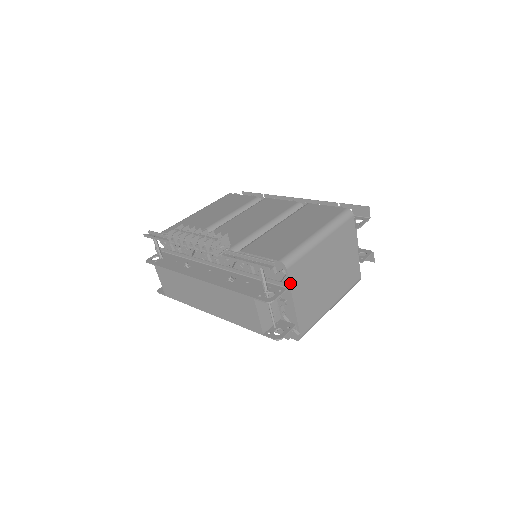
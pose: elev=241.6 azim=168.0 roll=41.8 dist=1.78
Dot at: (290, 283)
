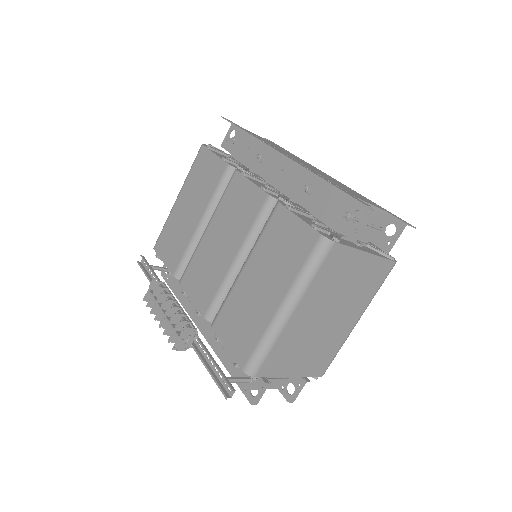
Dot at: (270, 376)
